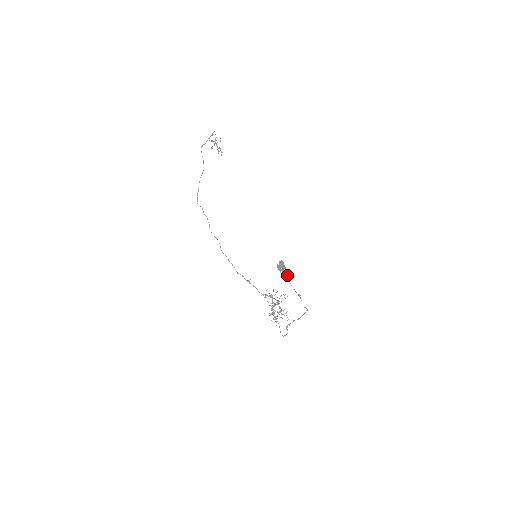
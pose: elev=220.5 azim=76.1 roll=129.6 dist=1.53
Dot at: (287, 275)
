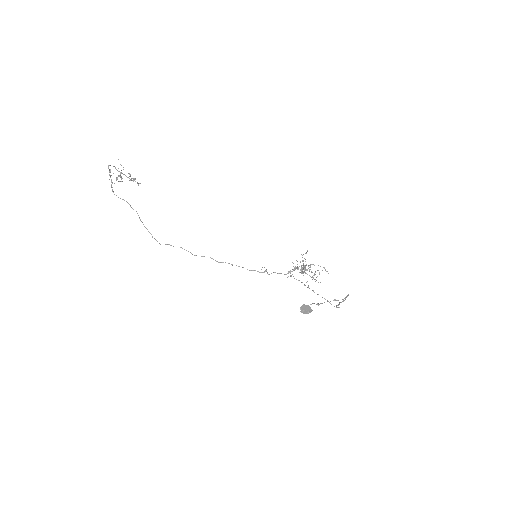
Dot at: occluded
